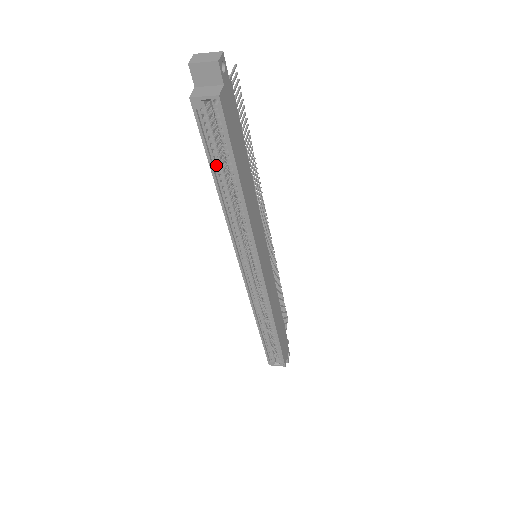
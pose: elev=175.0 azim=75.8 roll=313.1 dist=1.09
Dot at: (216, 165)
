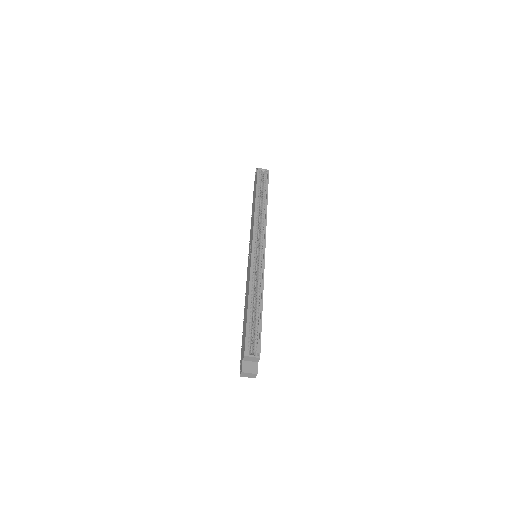
Dot at: (258, 192)
